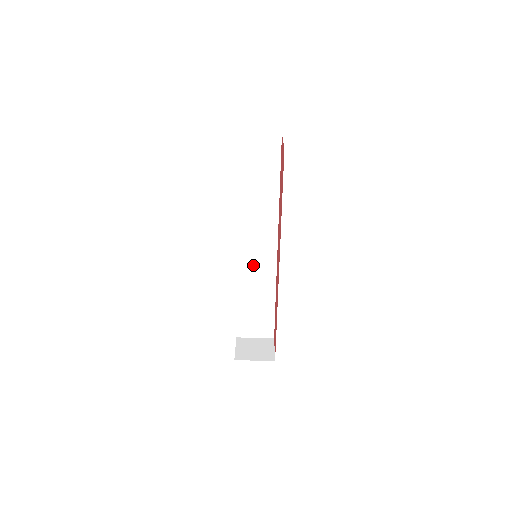
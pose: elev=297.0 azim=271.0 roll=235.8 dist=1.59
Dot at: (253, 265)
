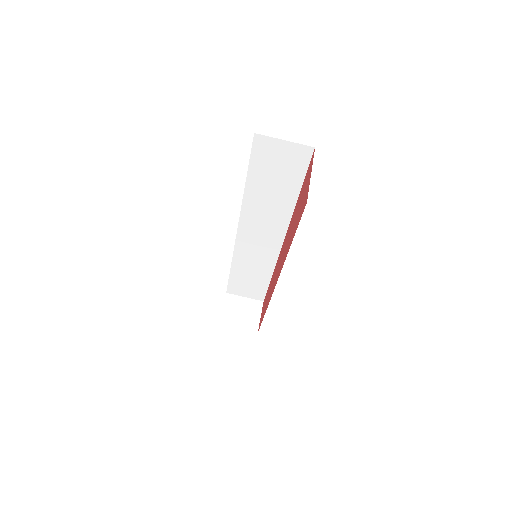
Dot at: (254, 249)
